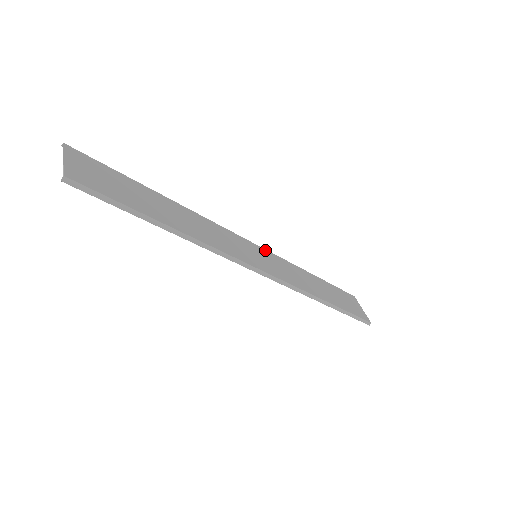
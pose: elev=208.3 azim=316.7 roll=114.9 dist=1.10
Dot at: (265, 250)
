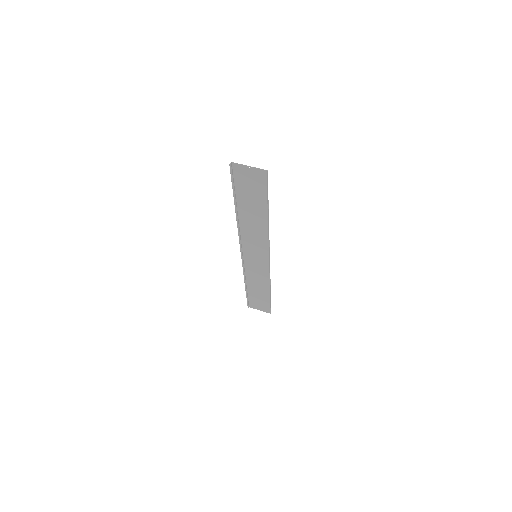
Dot at: (244, 260)
